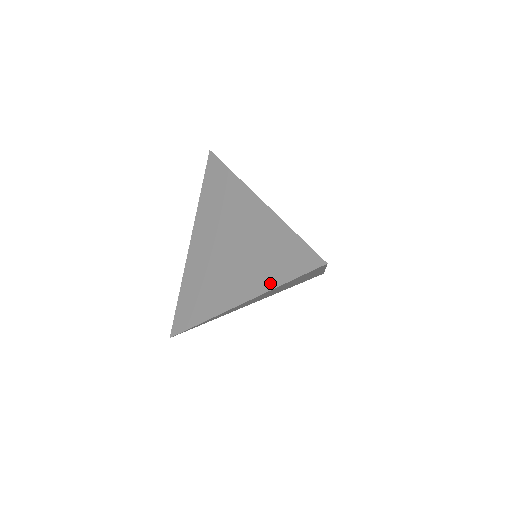
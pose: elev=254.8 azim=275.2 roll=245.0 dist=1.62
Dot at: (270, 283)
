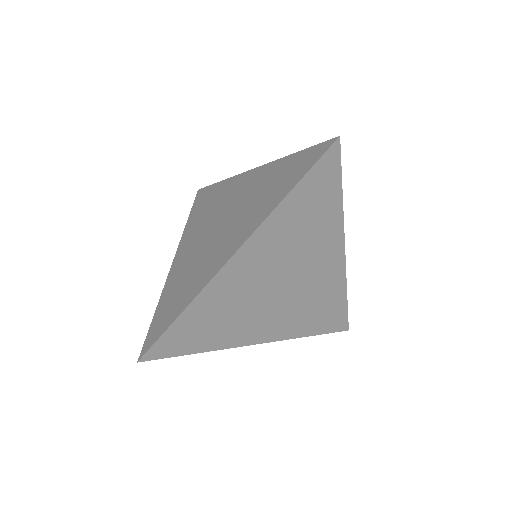
Dot at: (274, 203)
